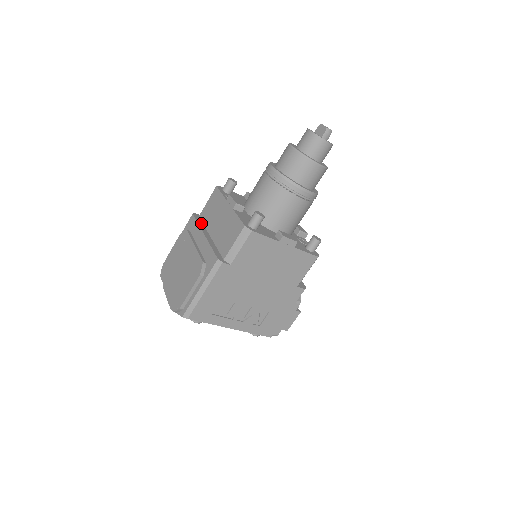
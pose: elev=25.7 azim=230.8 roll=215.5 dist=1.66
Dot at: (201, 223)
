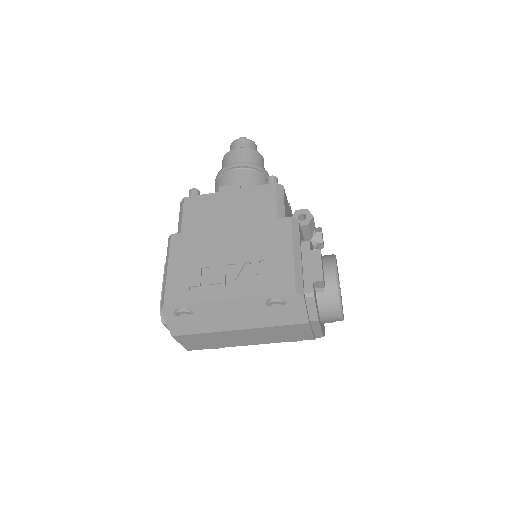
Dot at: occluded
